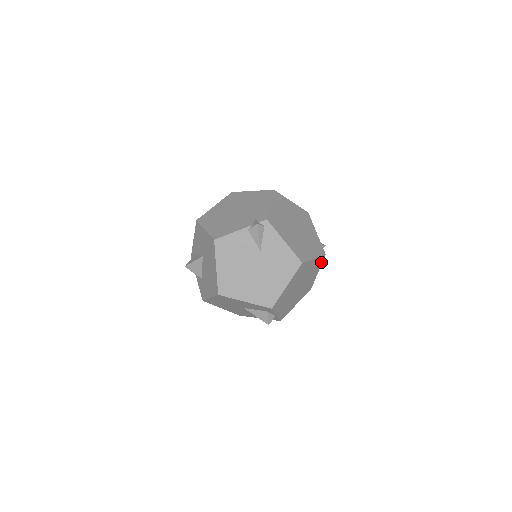
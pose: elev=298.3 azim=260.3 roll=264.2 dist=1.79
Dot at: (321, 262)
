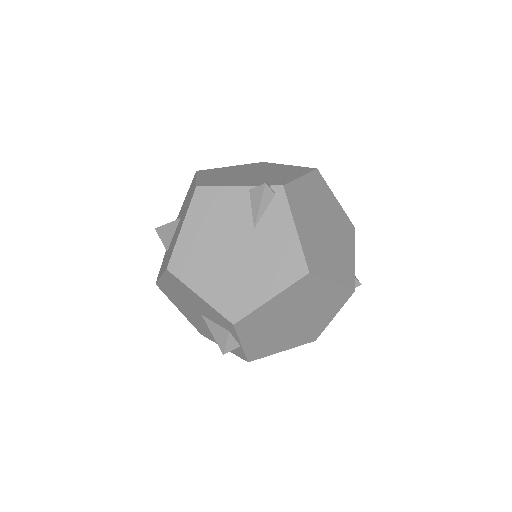
Dot at: (344, 300)
